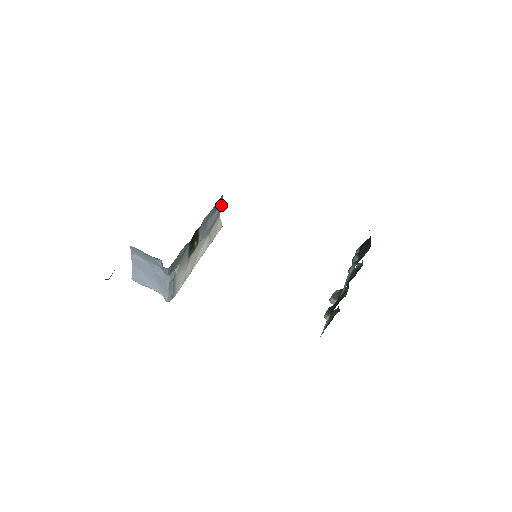
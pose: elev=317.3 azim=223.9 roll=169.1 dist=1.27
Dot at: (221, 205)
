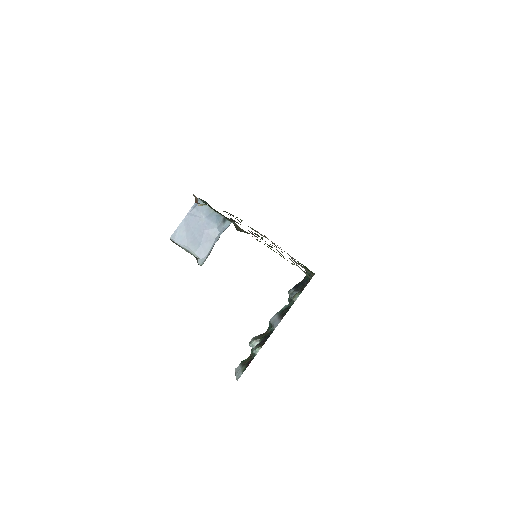
Dot at: occluded
